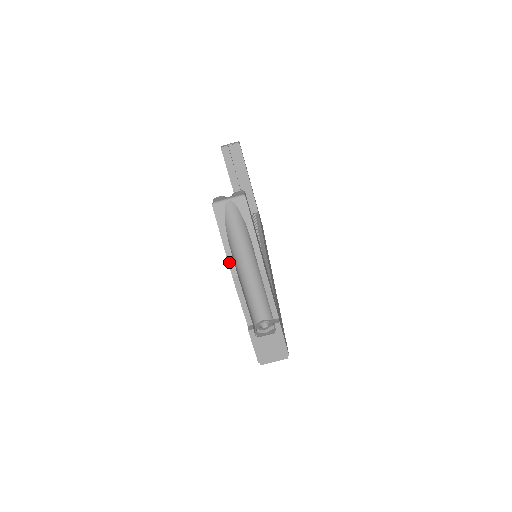
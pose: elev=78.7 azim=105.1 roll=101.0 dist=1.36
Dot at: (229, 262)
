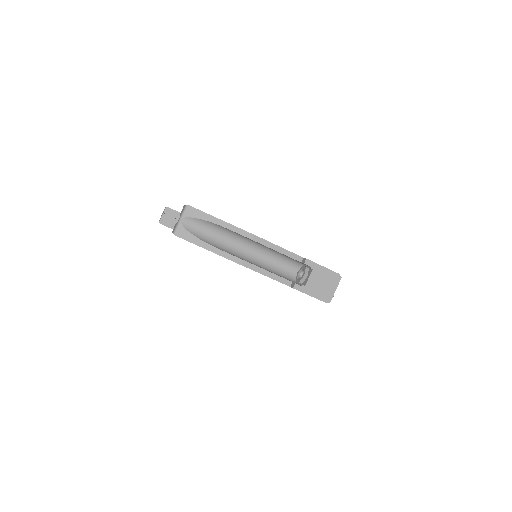
Dot at: (227, 258)
